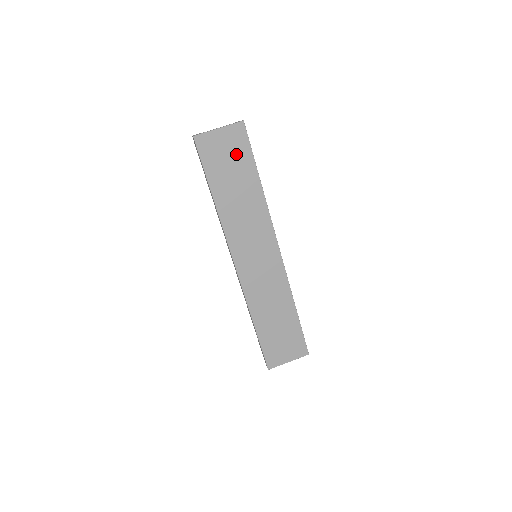
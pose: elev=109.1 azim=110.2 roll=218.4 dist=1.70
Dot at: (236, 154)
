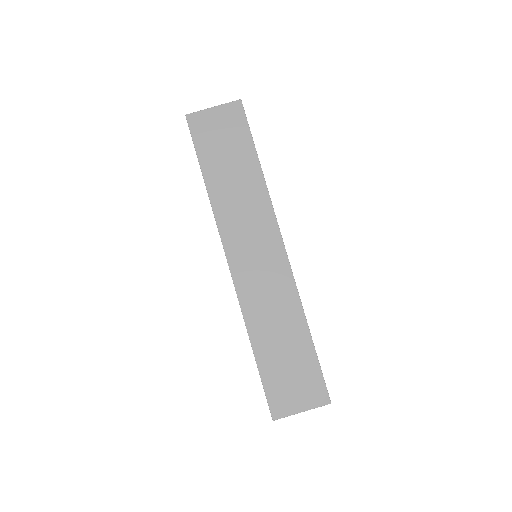
Dot at: (232, 134)
